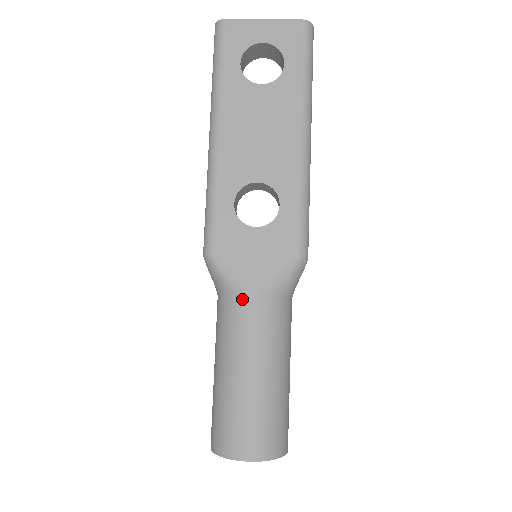
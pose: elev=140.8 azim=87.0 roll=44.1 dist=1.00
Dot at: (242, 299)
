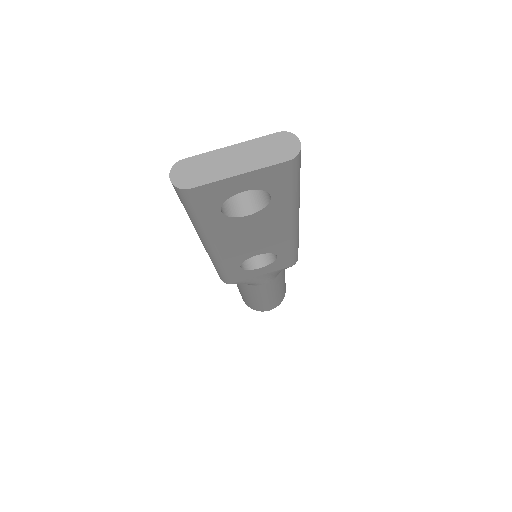
Dot at: (256, 286)
